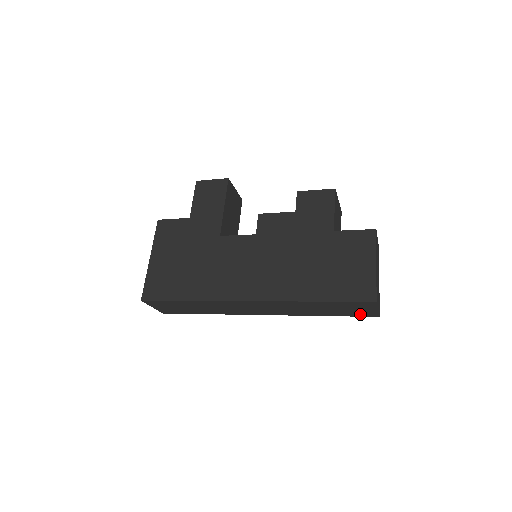
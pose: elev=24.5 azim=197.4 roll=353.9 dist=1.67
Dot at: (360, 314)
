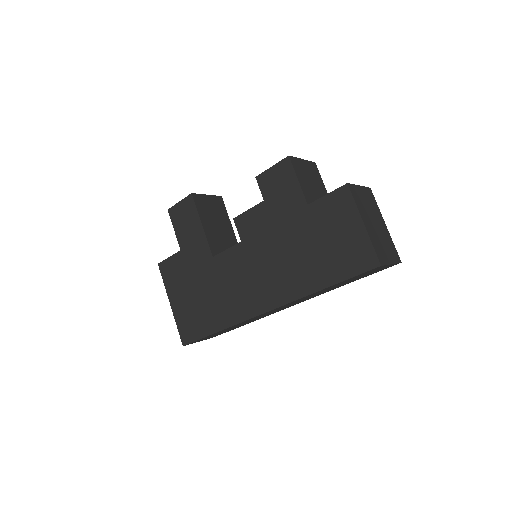
Dot at: (379, 270)
